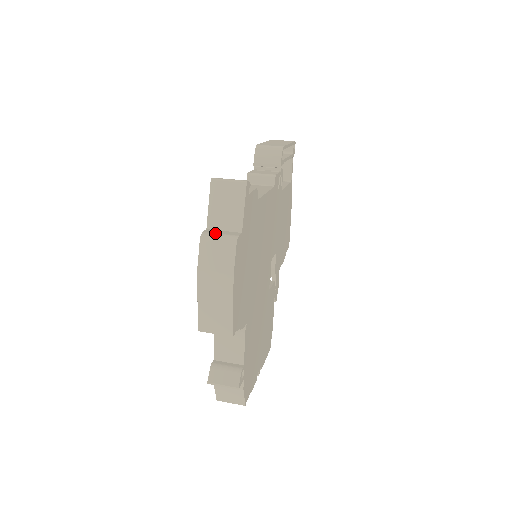
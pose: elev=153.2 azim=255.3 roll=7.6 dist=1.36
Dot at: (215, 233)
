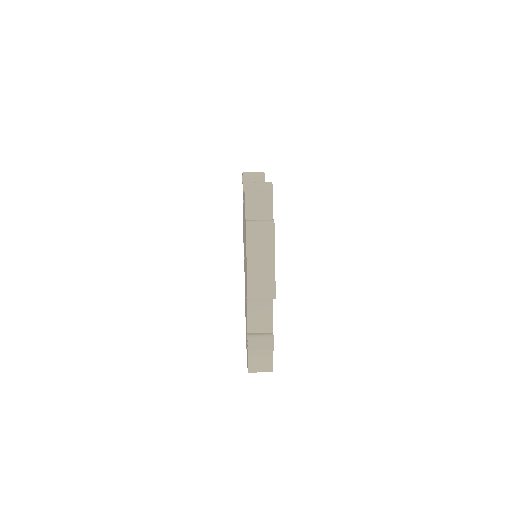
Dot at: (256, 220)
